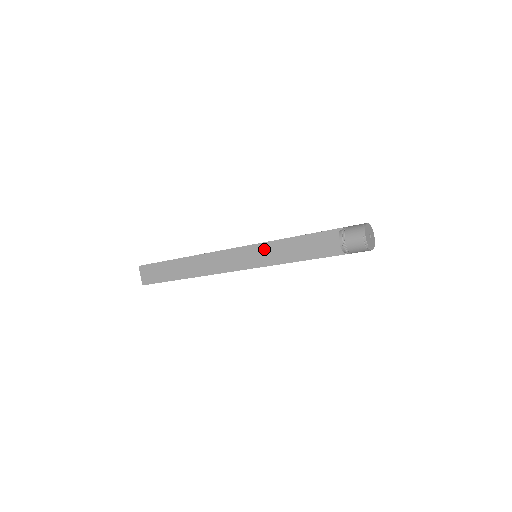
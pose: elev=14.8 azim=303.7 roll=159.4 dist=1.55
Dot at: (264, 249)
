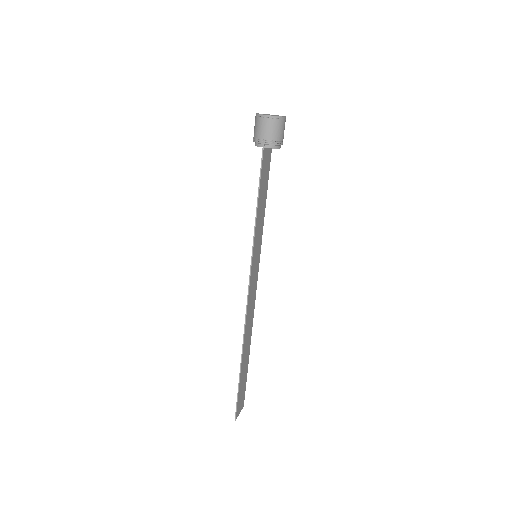
Dot at: (259, 242)
